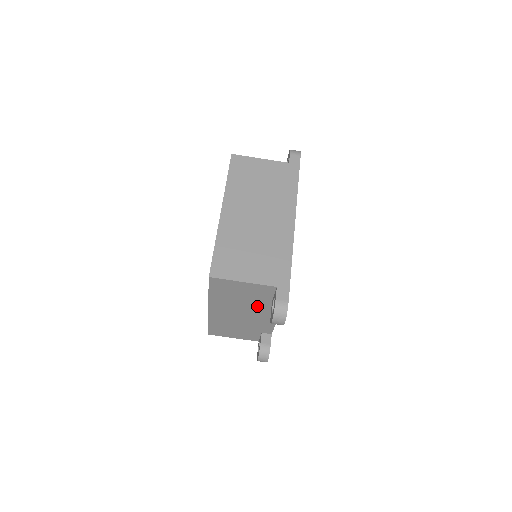
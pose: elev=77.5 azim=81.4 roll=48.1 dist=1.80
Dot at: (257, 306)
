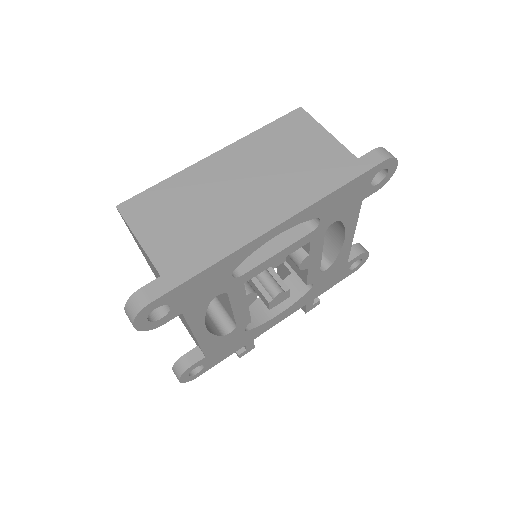
Dot at: occluded
